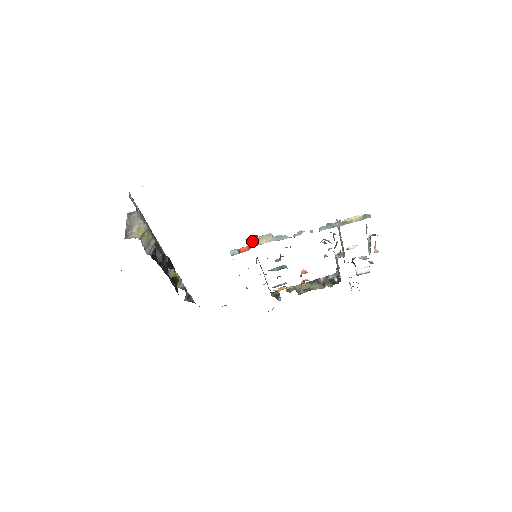
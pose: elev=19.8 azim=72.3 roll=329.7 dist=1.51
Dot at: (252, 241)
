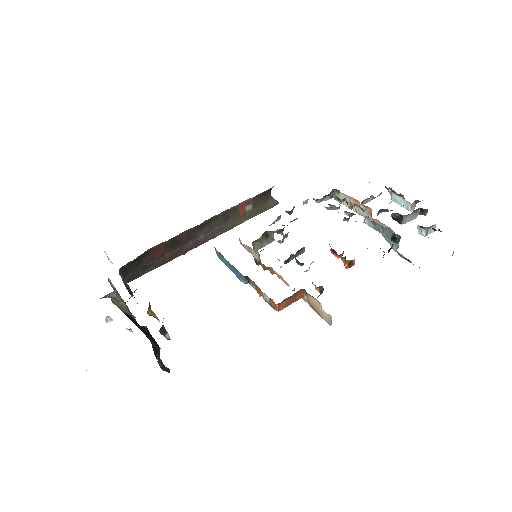
Dot at: occluded
